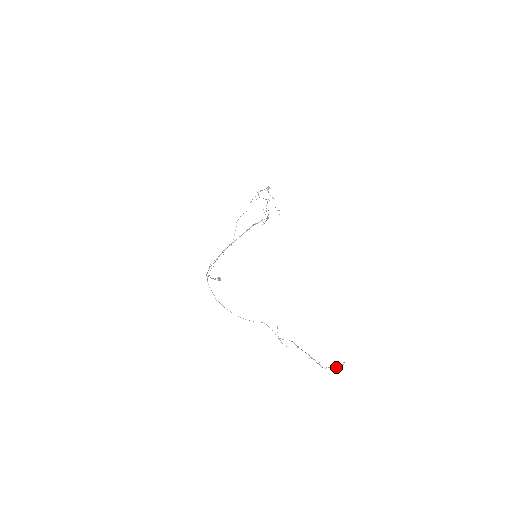
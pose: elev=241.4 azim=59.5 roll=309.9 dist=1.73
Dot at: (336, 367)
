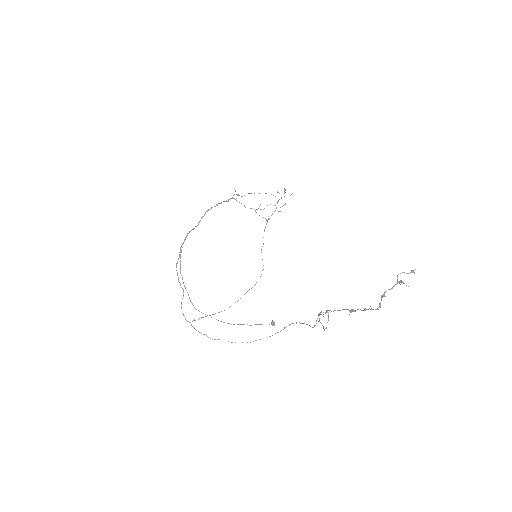
Dot at: (391, 288)
